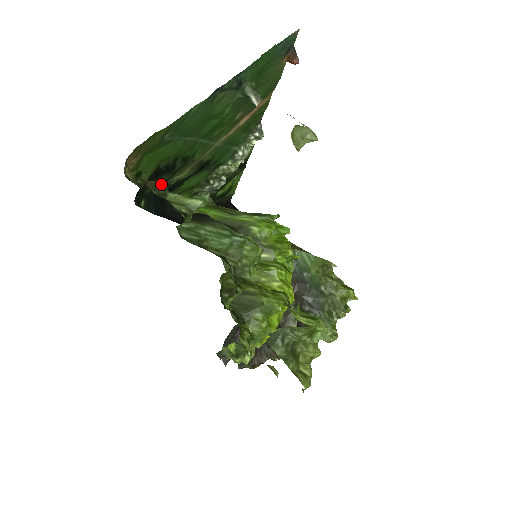
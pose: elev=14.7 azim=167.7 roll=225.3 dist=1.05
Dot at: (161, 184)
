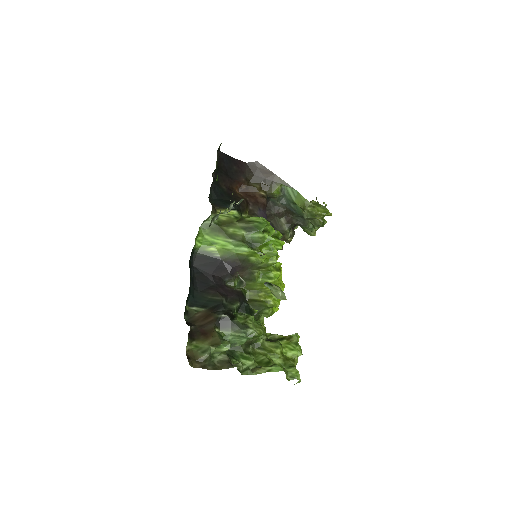
Dot at: (208, 356)
